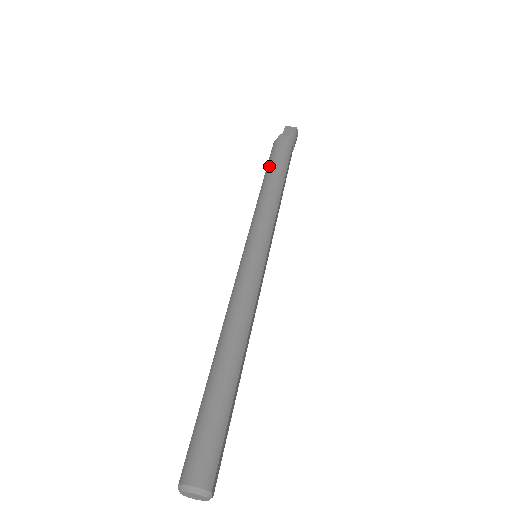
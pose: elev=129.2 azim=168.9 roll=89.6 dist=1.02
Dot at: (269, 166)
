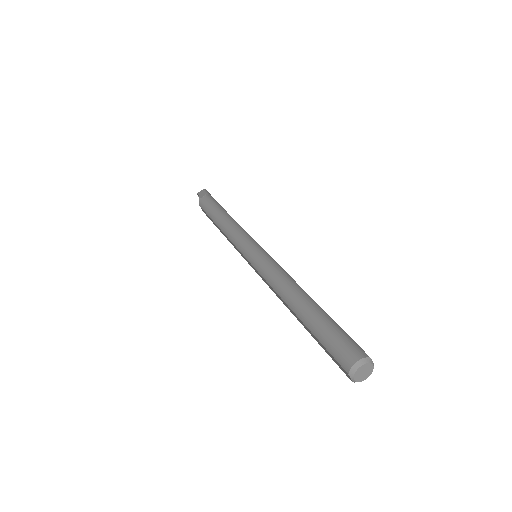
Dot at: (211, 215)
